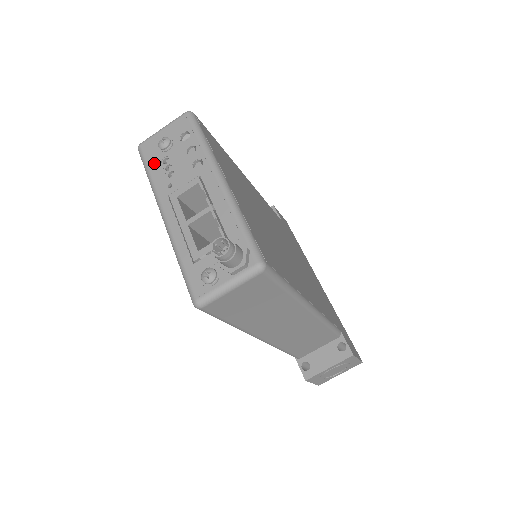
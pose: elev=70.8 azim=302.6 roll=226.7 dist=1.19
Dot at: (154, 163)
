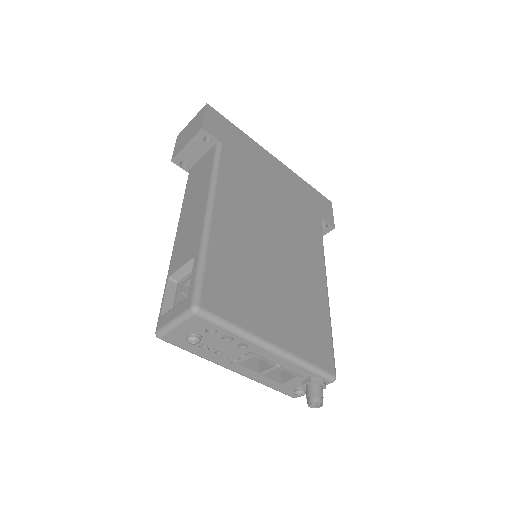
Dot at: (192, 349)
